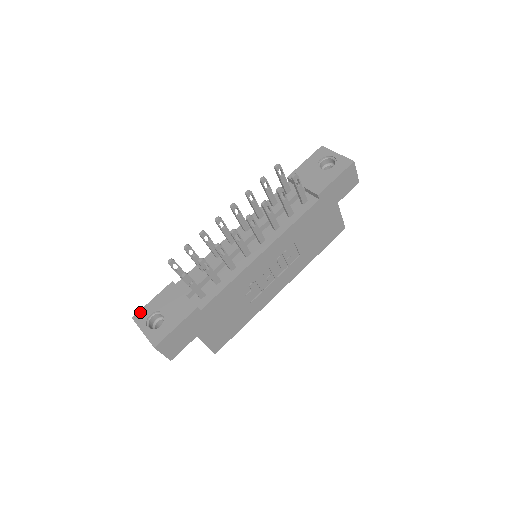
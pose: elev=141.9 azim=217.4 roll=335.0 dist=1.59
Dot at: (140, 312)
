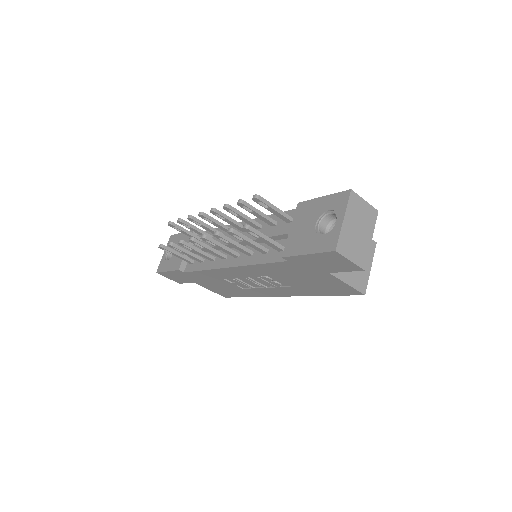
Dot at: (174, 236)
